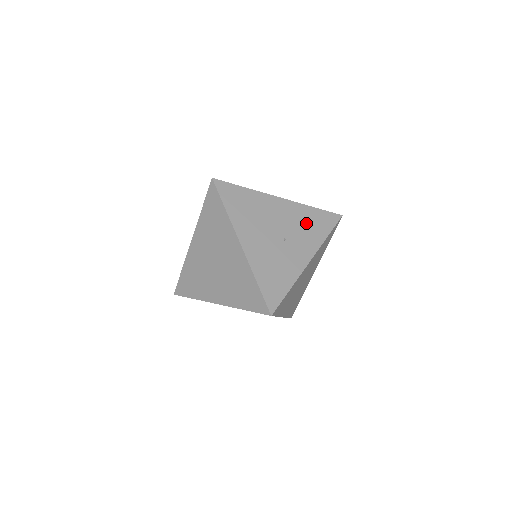
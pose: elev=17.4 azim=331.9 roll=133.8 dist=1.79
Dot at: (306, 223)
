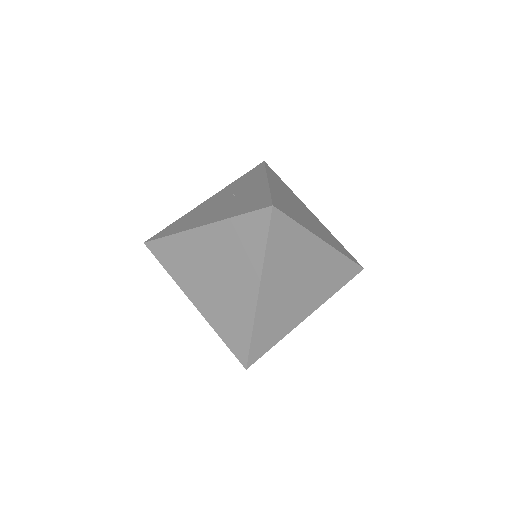
Dot at: (241, 183)
